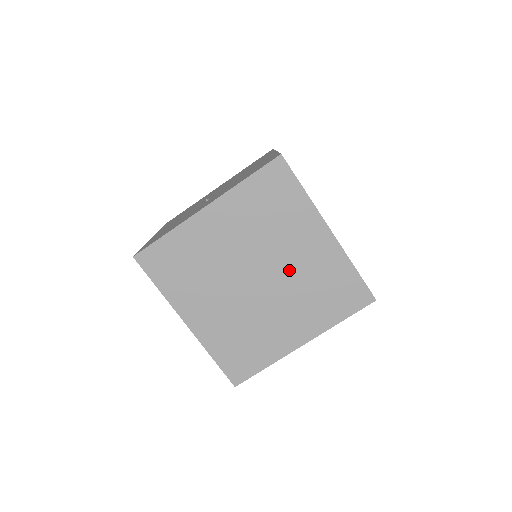
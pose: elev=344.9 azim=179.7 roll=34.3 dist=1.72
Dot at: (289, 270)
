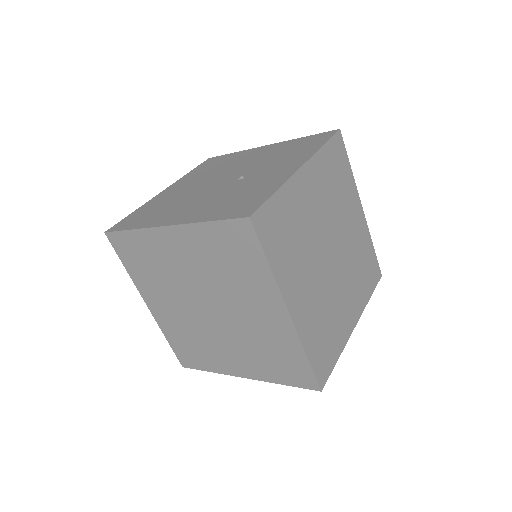
Dot at: (347, 245)
